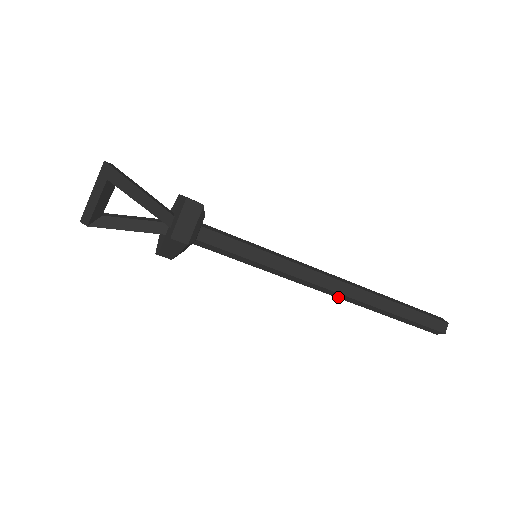
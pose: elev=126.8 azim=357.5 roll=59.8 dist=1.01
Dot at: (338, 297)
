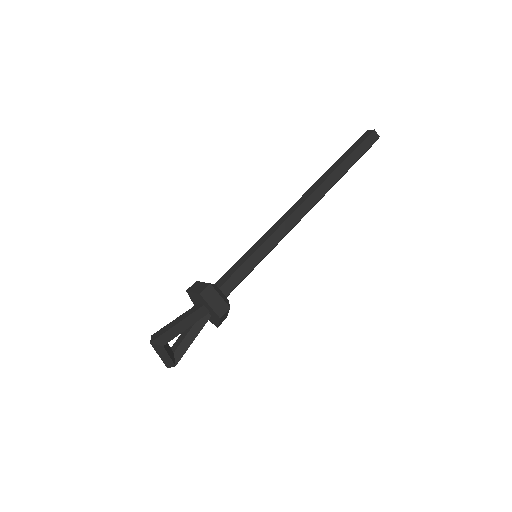
Dot at: occluded
